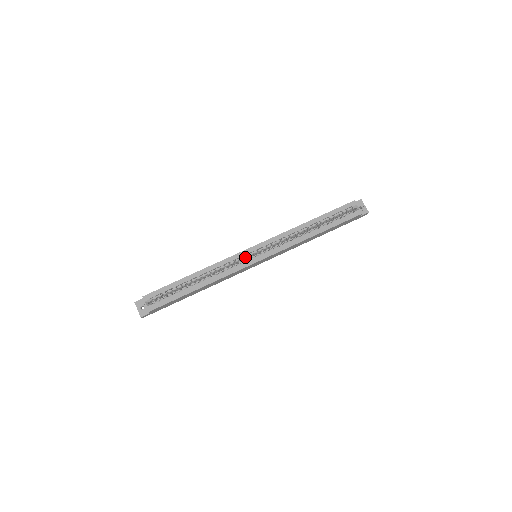
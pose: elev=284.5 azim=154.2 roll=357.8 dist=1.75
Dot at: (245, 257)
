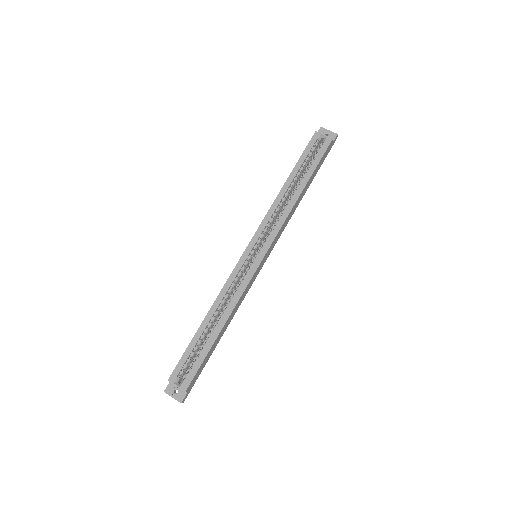
Dot at: (246, 265)
